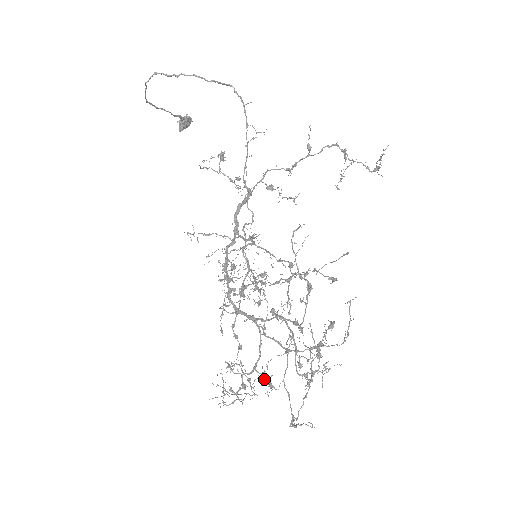
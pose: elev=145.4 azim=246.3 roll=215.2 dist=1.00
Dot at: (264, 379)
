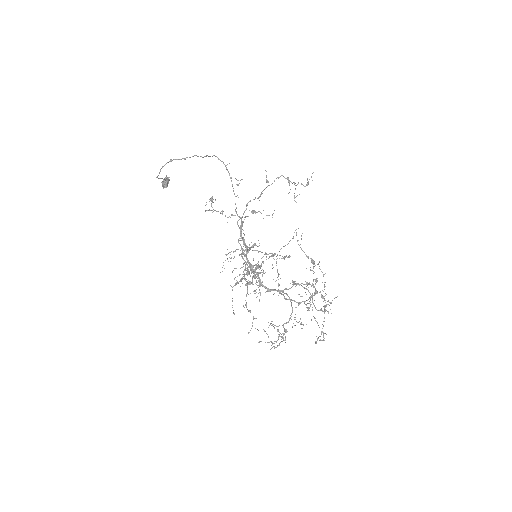
Dot at: occluded
